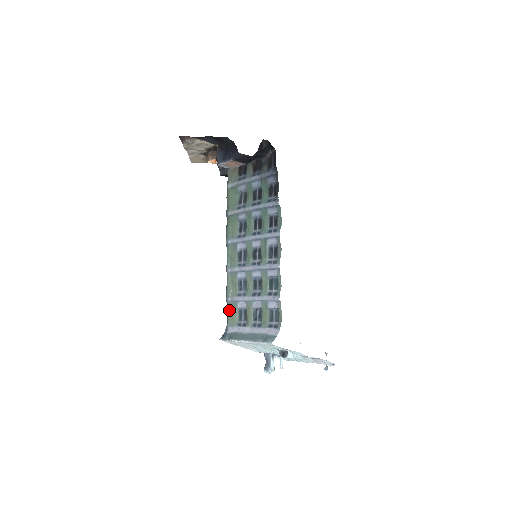
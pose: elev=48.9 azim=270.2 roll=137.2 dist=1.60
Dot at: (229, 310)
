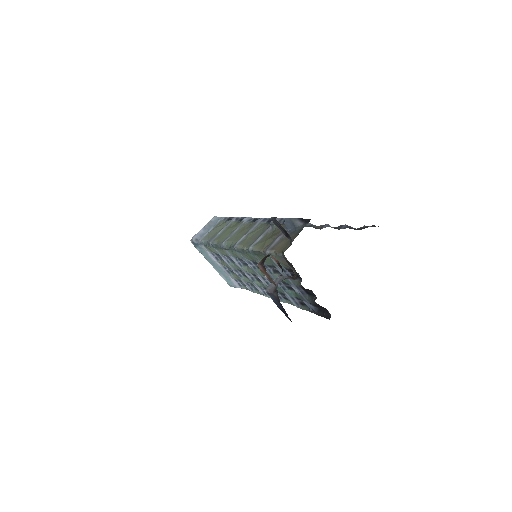
Dot at: (209, 247)
